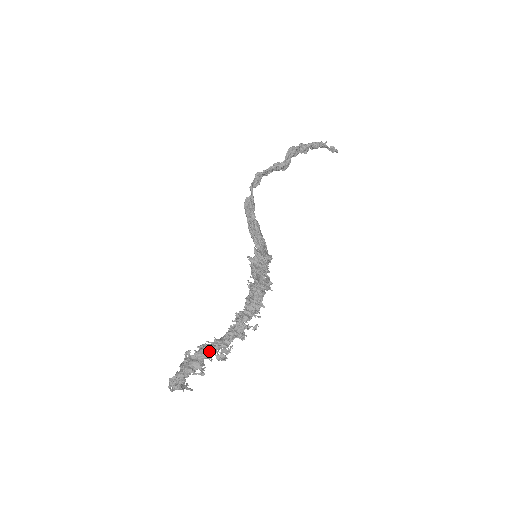
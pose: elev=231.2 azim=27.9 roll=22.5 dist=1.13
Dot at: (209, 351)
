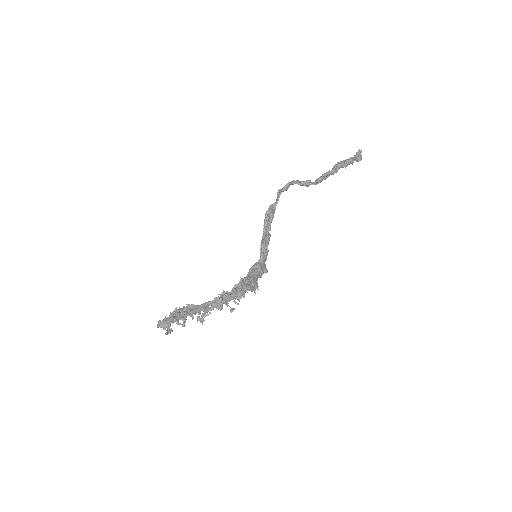
Dot at: (194, 314)
